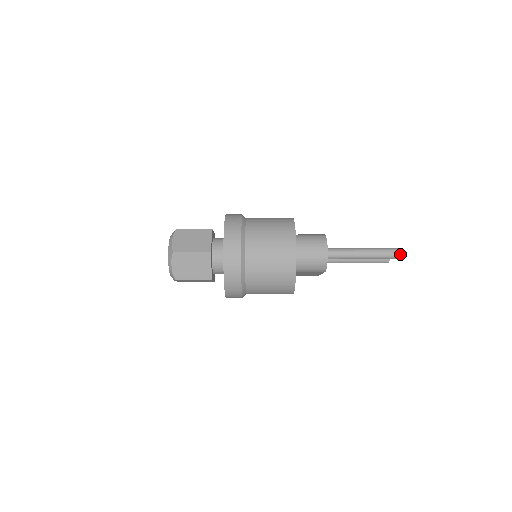
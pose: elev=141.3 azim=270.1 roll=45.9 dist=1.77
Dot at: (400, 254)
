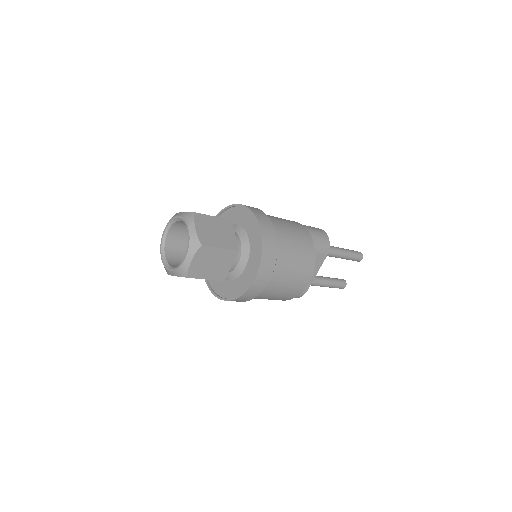
Dot at: (361, 253)
